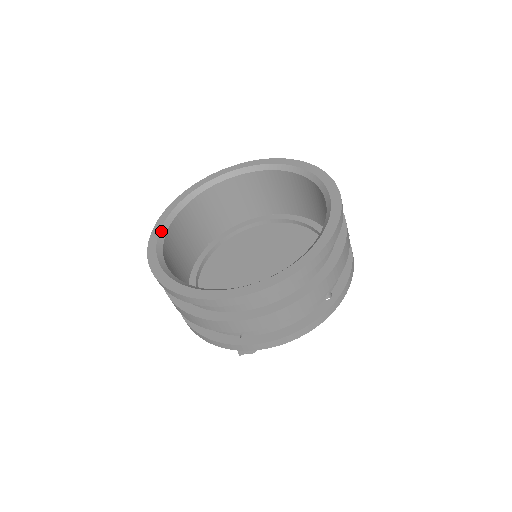
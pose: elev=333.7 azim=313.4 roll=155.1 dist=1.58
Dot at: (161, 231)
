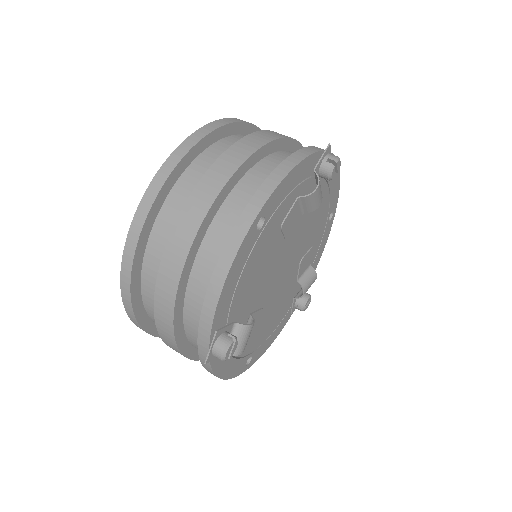
Dot at: occluded
